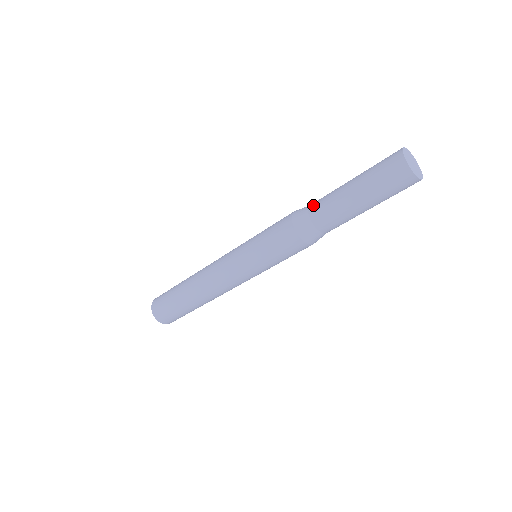
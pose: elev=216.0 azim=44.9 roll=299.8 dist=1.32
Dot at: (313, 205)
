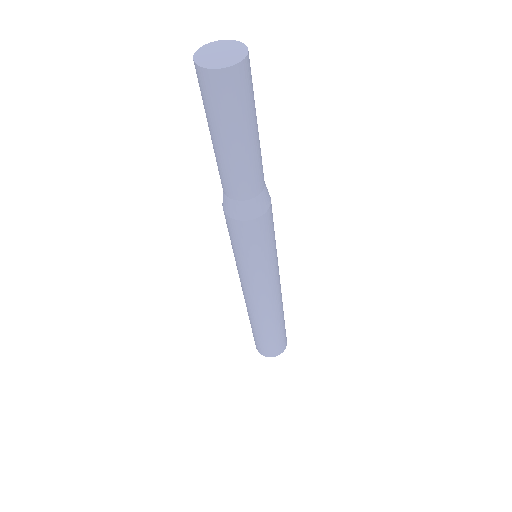
Dot at: occluded
